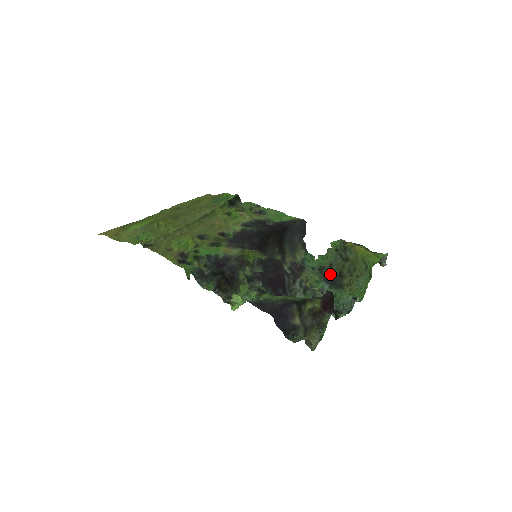
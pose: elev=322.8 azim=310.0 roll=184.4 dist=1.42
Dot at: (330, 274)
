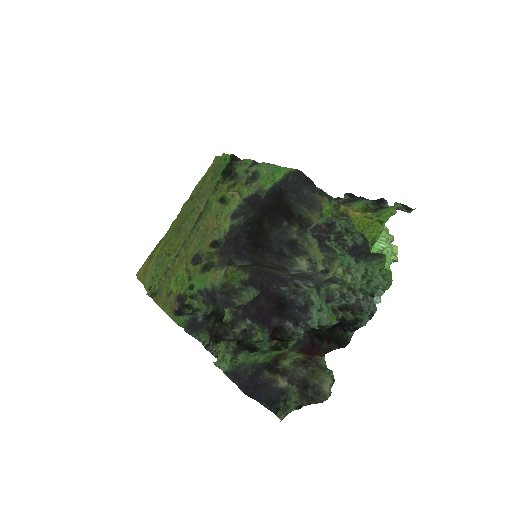
Dot at: (352, 240)
